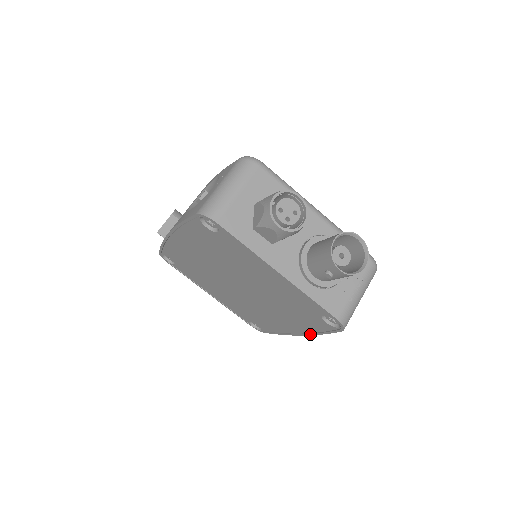
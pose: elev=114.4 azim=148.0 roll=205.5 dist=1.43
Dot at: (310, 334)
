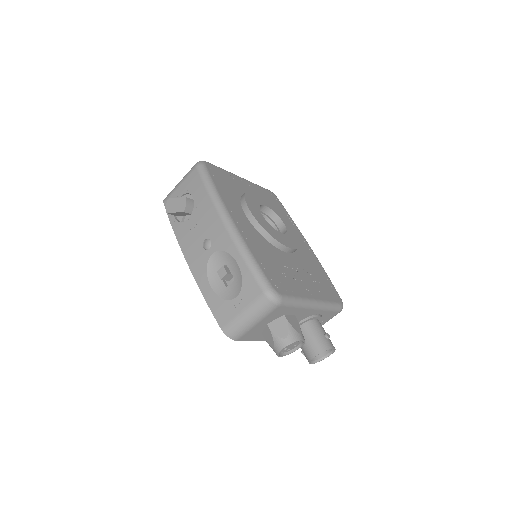
Dot at: occluded
